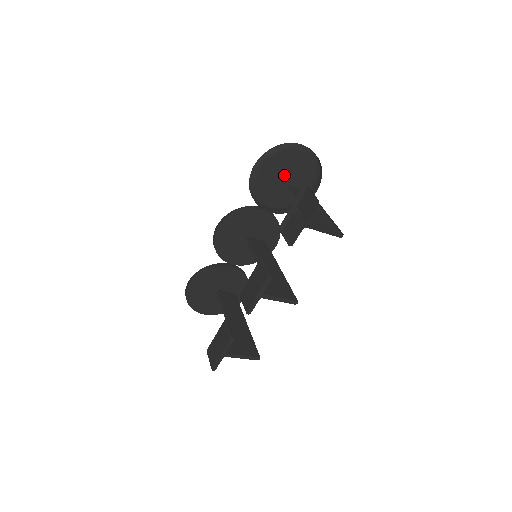
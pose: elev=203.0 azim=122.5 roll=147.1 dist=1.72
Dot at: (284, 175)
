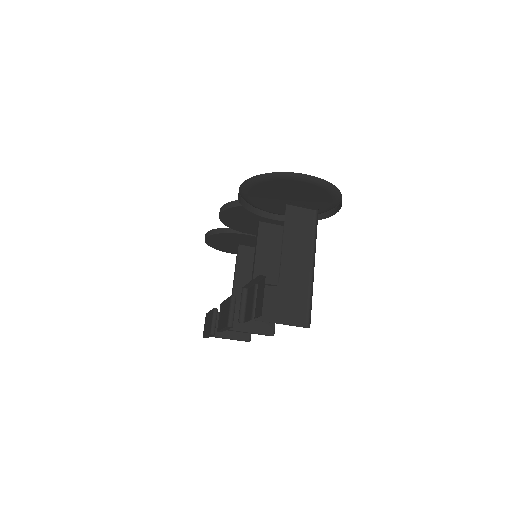
Dot at: (286, 196)
